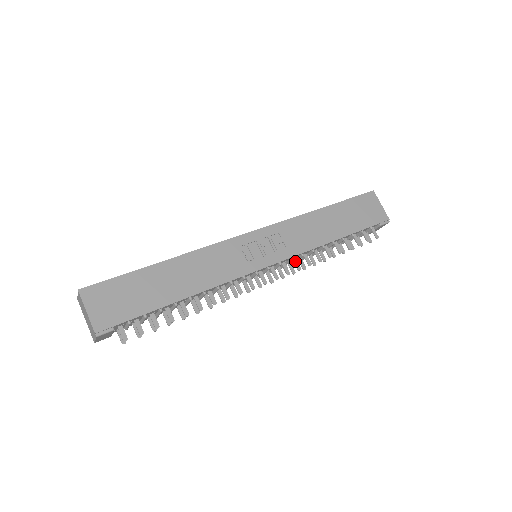
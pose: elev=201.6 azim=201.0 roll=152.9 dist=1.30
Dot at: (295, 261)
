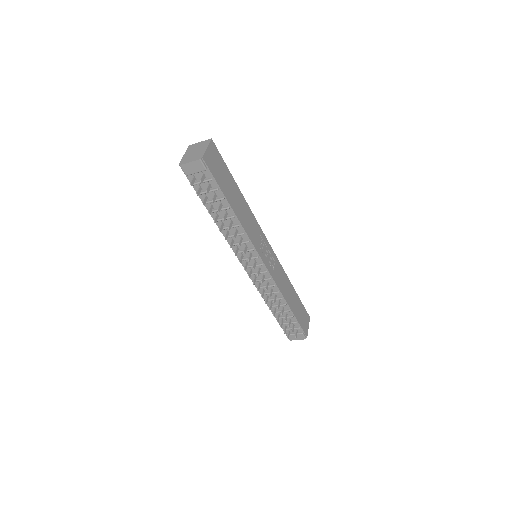
Dot at: (268, 283)
